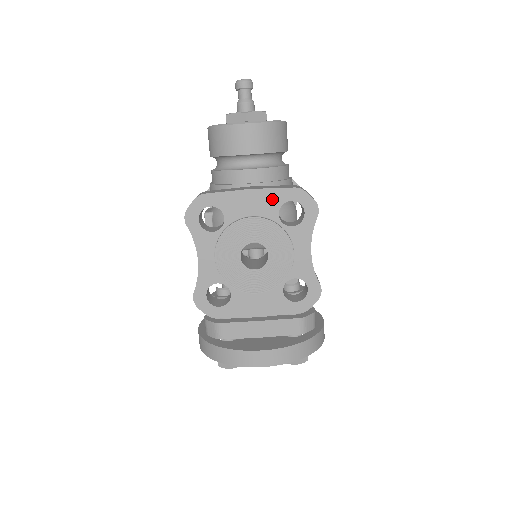
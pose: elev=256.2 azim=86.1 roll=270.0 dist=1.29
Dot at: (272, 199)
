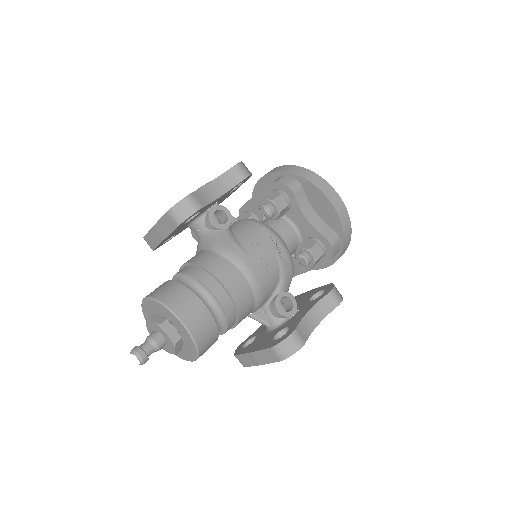
Dot at: occluded
